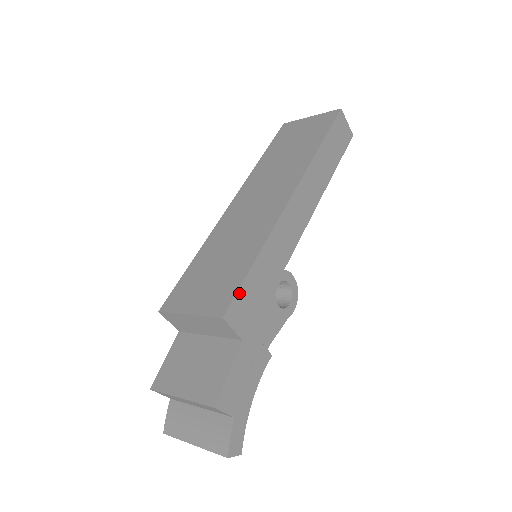
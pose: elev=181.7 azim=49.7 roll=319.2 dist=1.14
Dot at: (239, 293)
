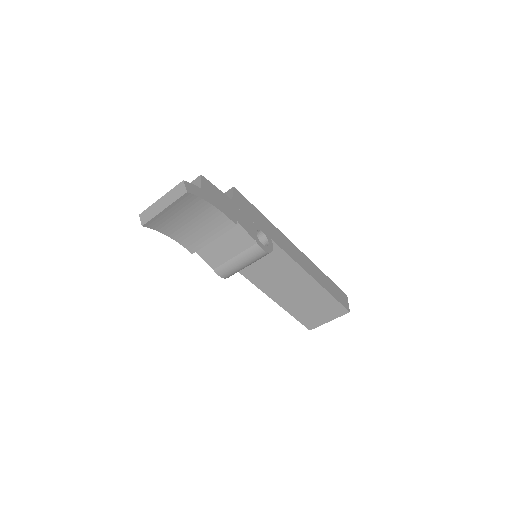
Dot at: (246, 200)
